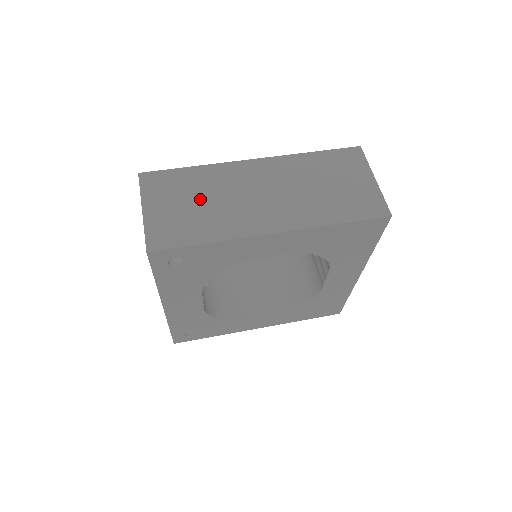
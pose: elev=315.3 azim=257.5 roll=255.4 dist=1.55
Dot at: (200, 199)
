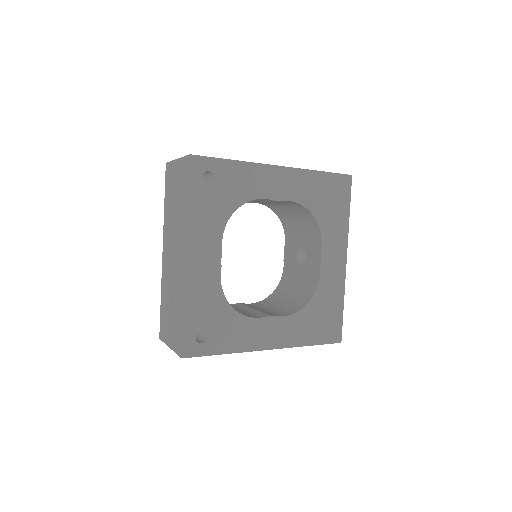
Dot at: occluded
